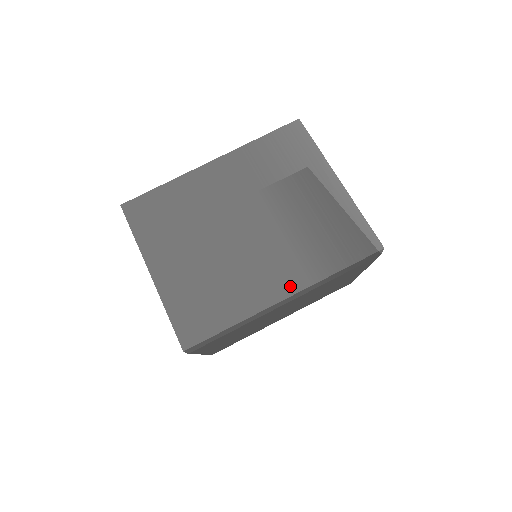
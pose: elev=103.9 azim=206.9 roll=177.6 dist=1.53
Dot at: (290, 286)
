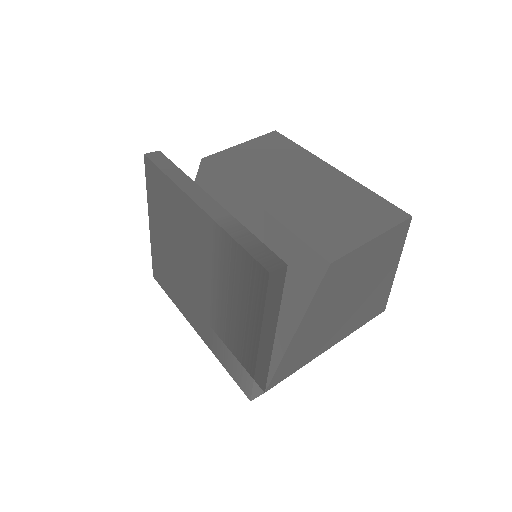
Dot at: (200, 332)
